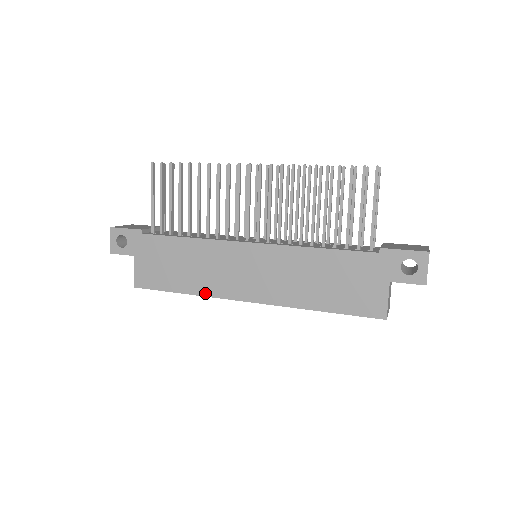
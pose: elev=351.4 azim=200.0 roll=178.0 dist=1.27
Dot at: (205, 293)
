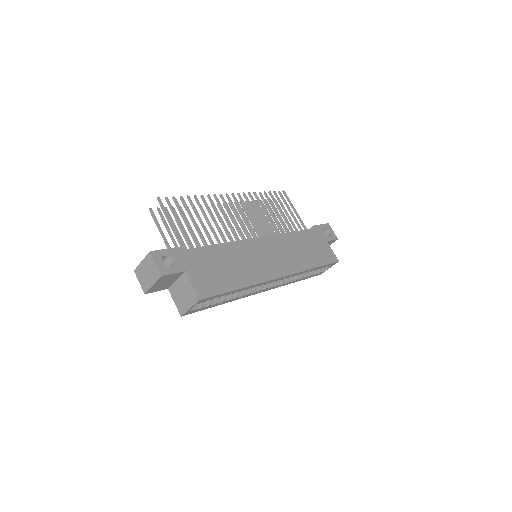
Dot at: (254, 282)
